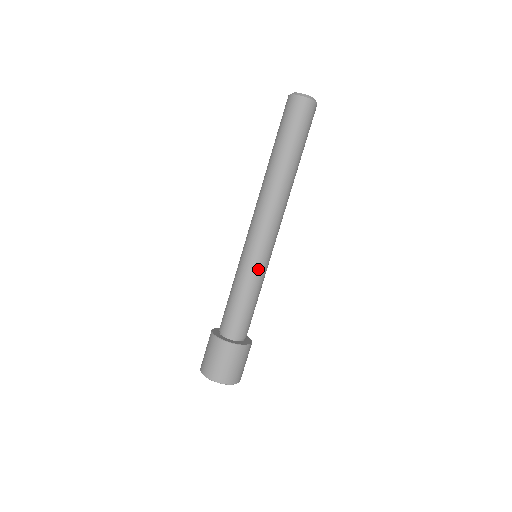
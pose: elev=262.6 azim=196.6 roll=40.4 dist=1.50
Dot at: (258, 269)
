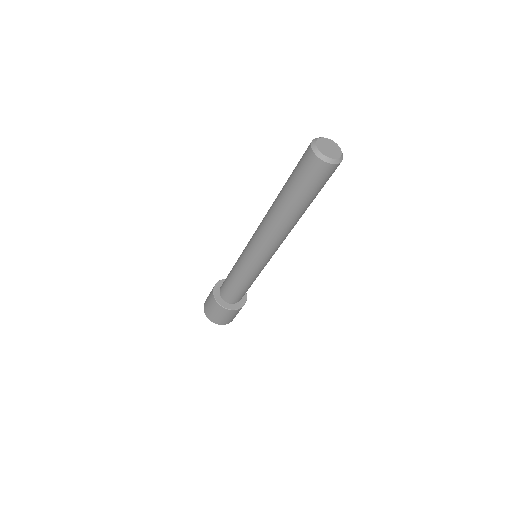
Dot at: occluded
